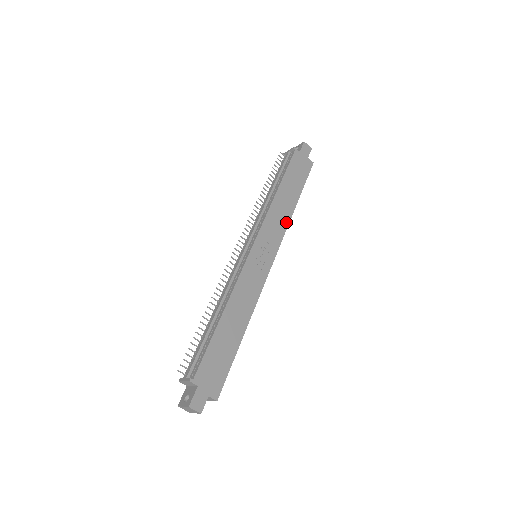
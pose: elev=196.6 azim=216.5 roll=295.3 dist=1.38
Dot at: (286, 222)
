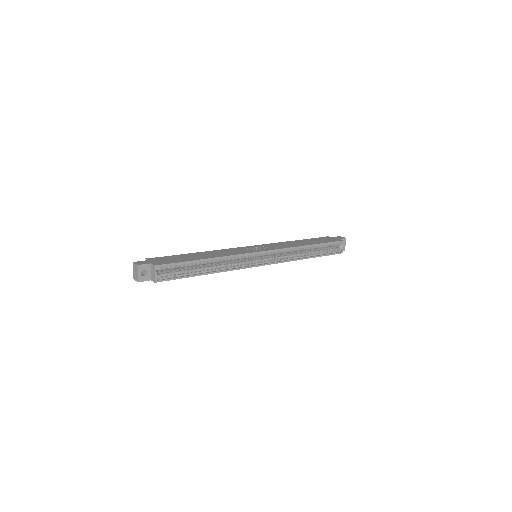
Dot at: (292, 246)
